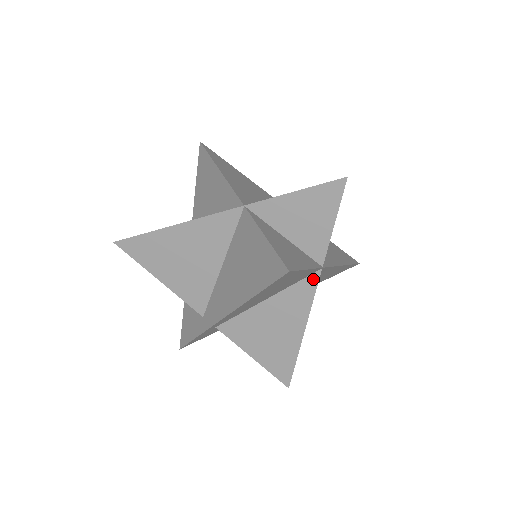
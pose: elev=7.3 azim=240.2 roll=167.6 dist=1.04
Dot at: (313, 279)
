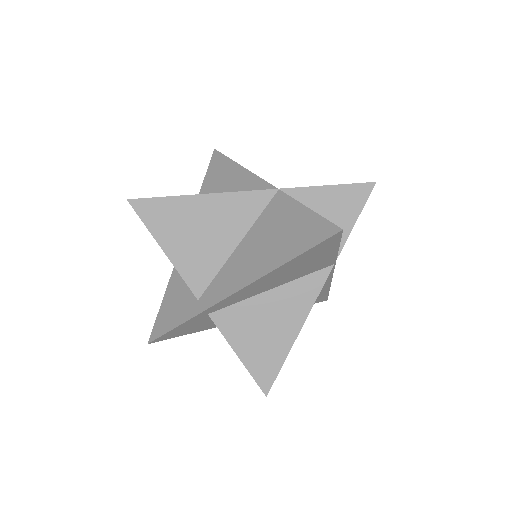
Dot at: (323, 274)
